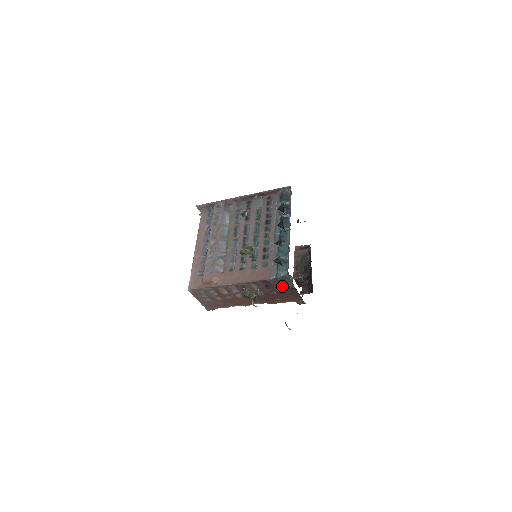
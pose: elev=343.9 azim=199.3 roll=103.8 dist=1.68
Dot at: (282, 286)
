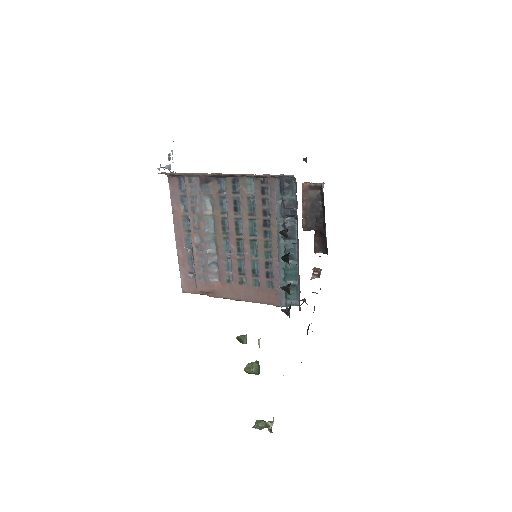
Dot at: occluded
